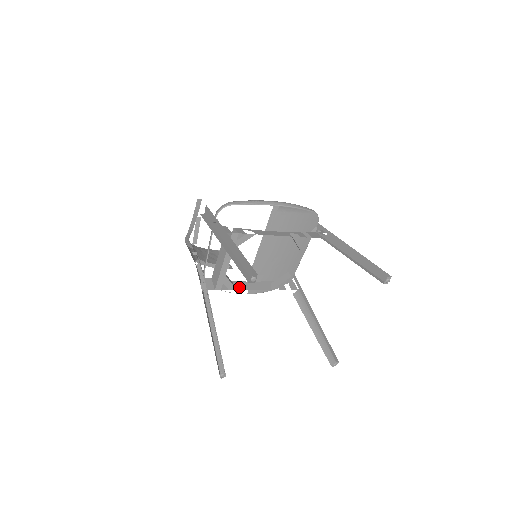
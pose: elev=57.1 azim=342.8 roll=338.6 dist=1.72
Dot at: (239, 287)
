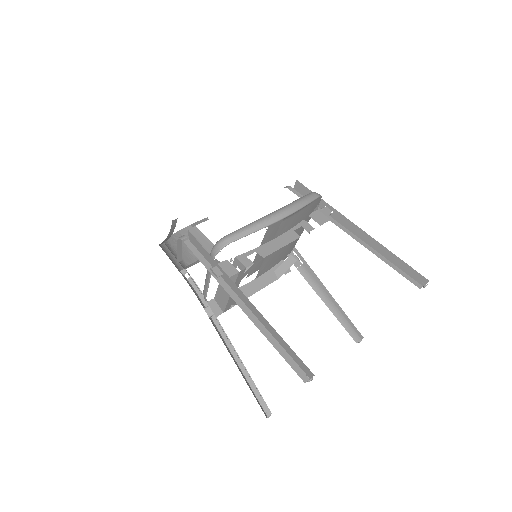
Dot at: (246, 294)
